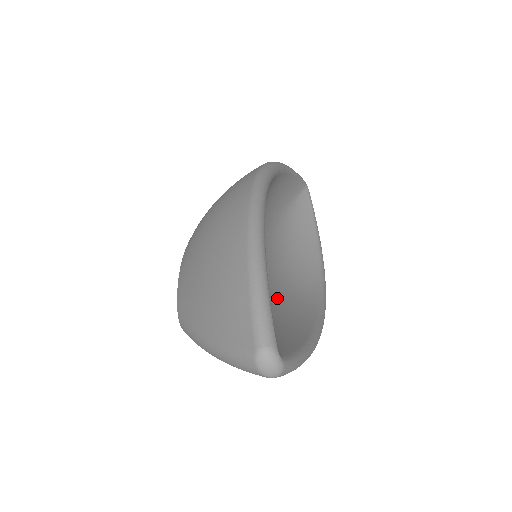
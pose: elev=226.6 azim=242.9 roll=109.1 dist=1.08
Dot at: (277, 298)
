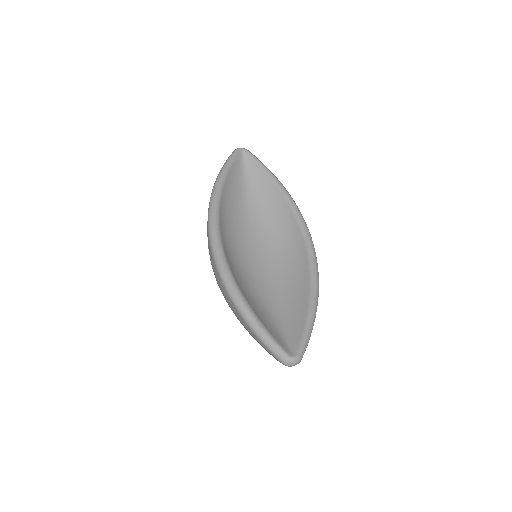
Dot at: (282, 282)
